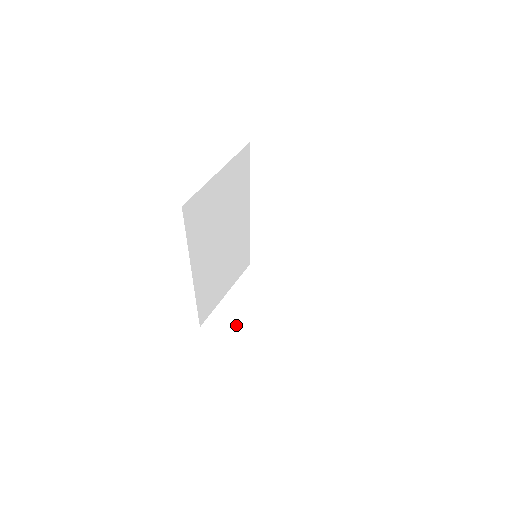
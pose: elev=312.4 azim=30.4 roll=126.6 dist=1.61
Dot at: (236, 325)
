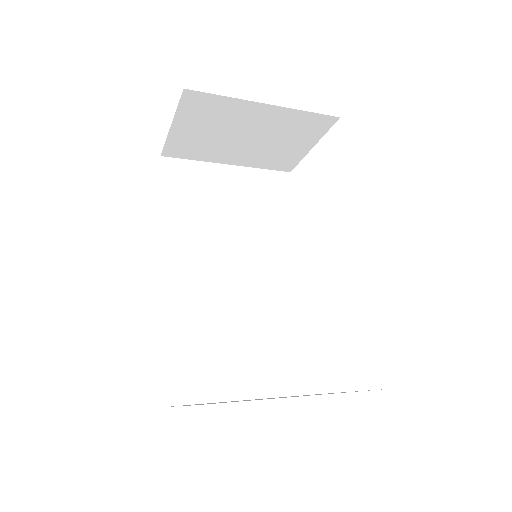
Dot at: occluded
